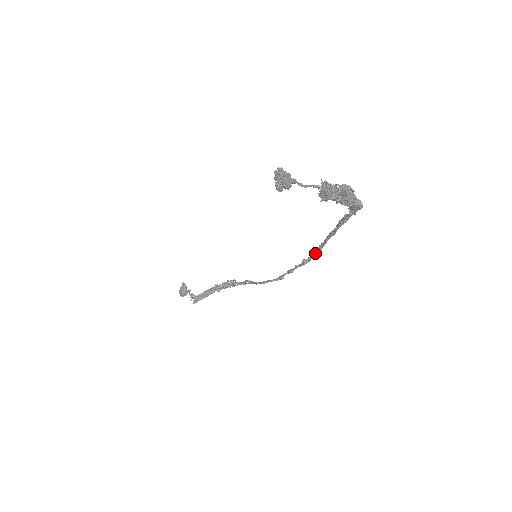
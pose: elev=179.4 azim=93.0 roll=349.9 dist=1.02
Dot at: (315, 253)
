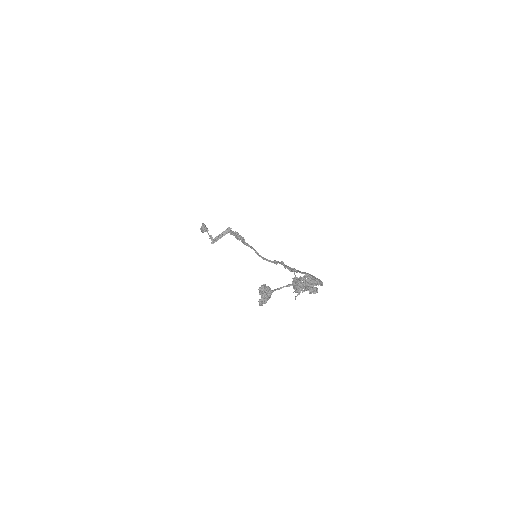
Dot at: (297, 272)
